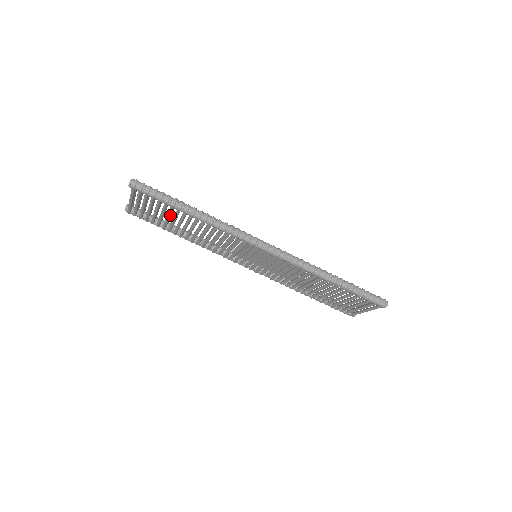
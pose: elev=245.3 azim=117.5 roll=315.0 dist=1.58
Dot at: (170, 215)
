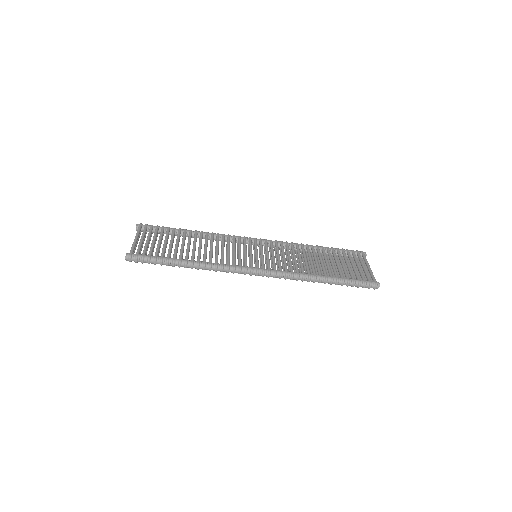
Dot at: occluded
